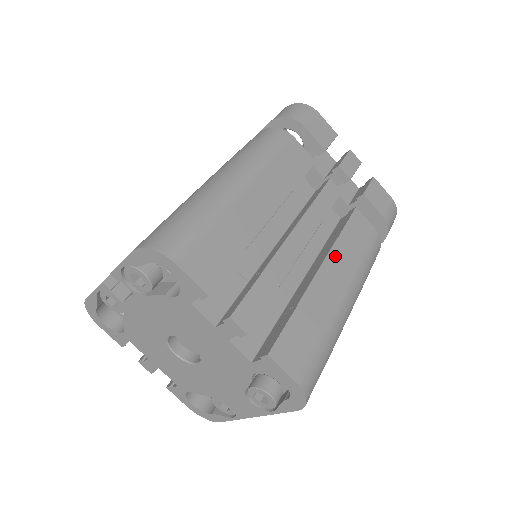
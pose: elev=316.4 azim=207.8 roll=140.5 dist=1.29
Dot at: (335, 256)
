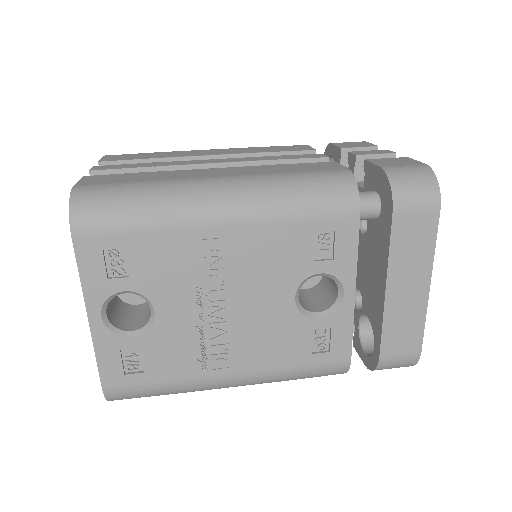
Dot at: (248, 168)
